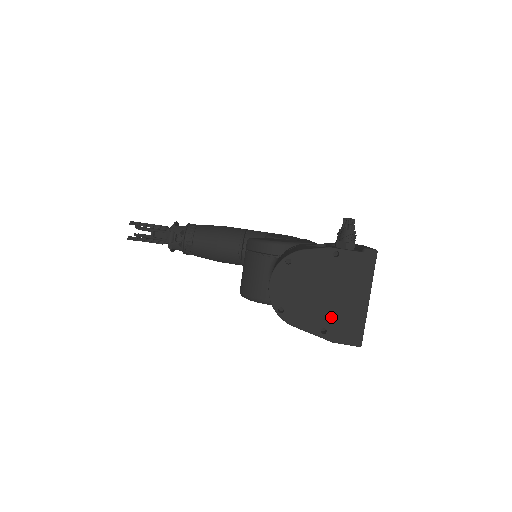
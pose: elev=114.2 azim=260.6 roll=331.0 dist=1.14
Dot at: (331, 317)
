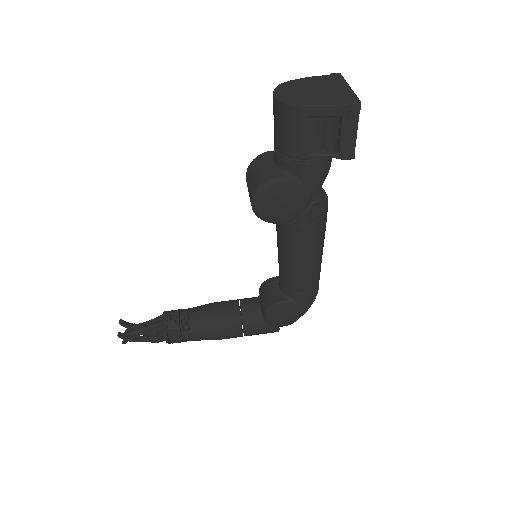
Dot at: (329, 97)
